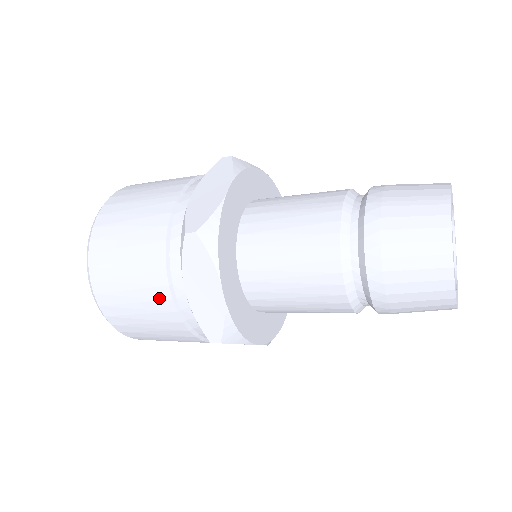
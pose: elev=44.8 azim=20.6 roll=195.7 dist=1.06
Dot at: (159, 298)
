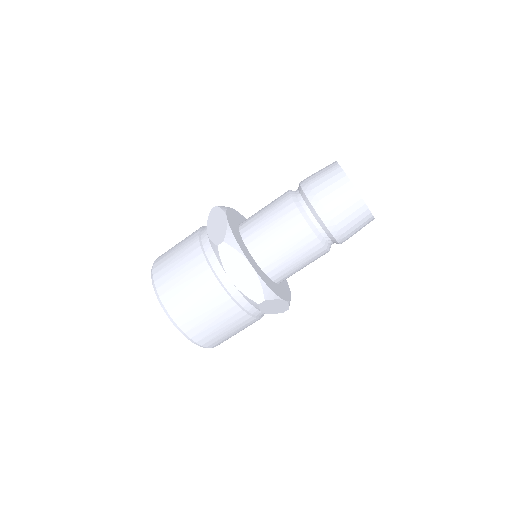
Dot at: (217, 296)
